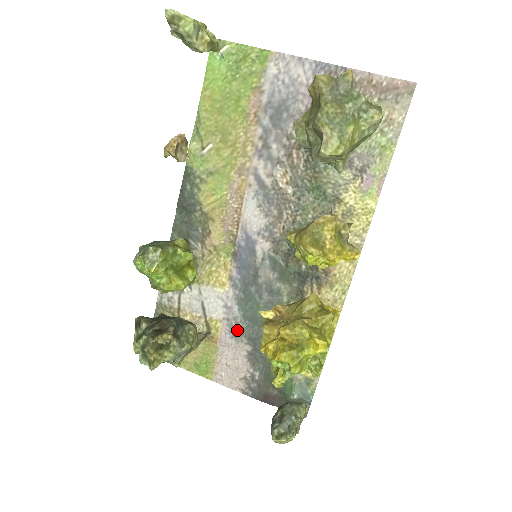
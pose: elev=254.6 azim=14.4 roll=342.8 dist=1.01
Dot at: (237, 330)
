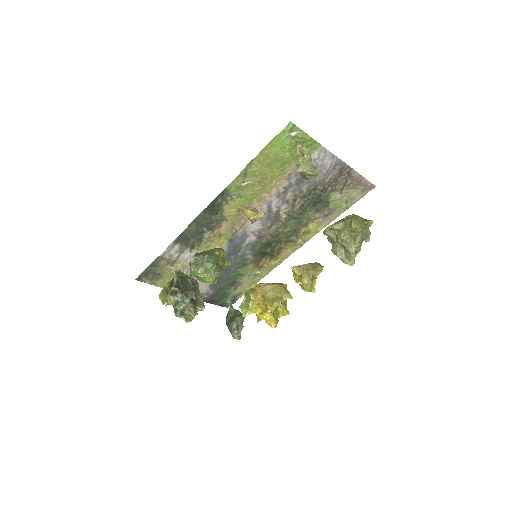
Dot at: occluded
